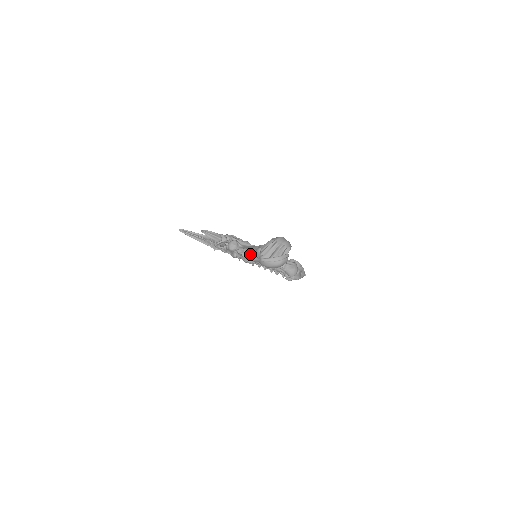
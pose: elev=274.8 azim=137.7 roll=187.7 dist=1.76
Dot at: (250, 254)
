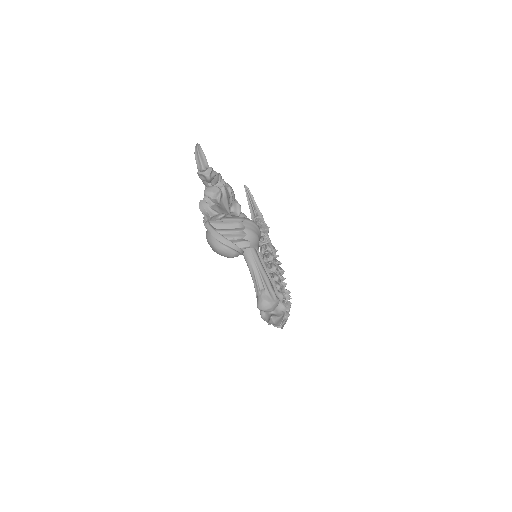
Dot at: (208, 209)
